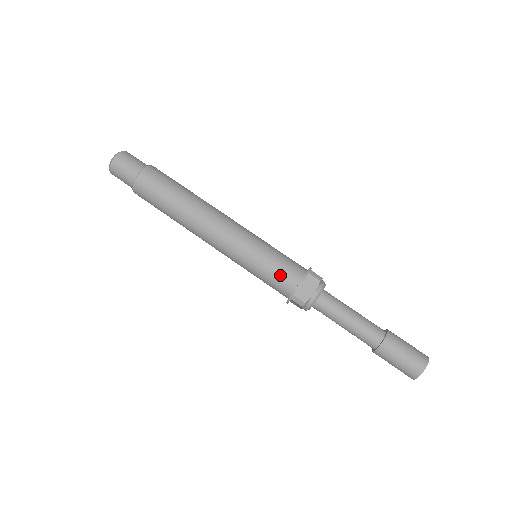
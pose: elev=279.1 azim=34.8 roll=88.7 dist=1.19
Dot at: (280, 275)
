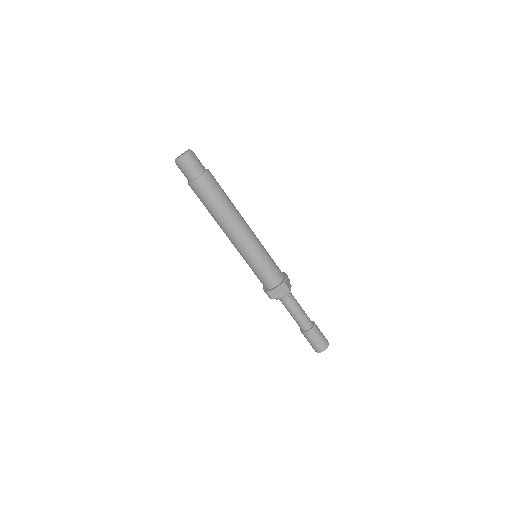
Dot at: (277, 269)
